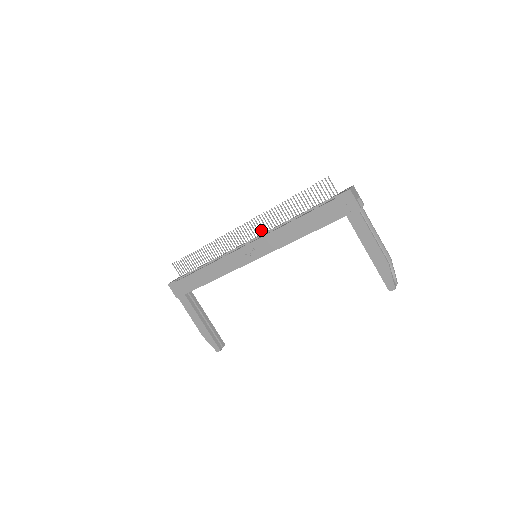
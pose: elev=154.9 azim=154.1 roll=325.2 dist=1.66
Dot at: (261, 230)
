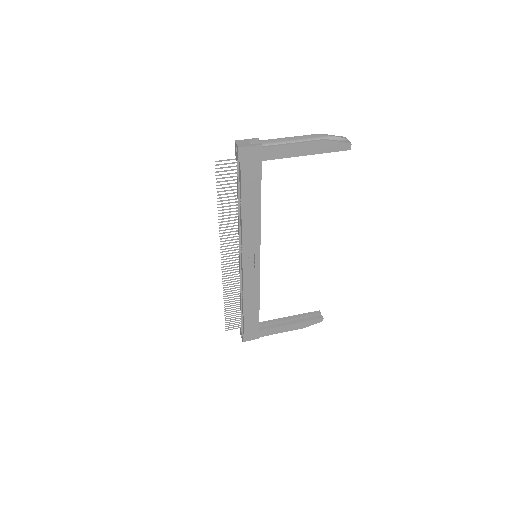
Dot at: (234, 242)
